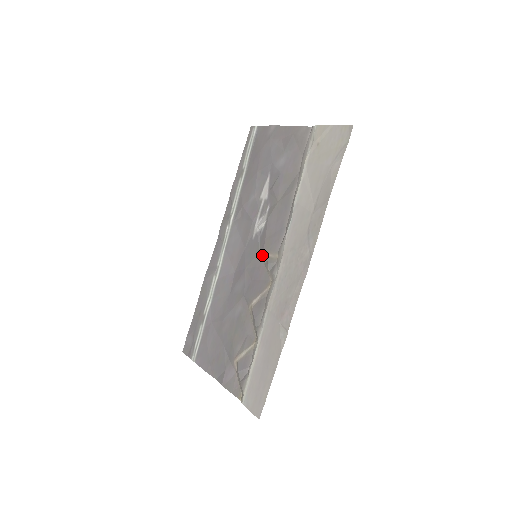
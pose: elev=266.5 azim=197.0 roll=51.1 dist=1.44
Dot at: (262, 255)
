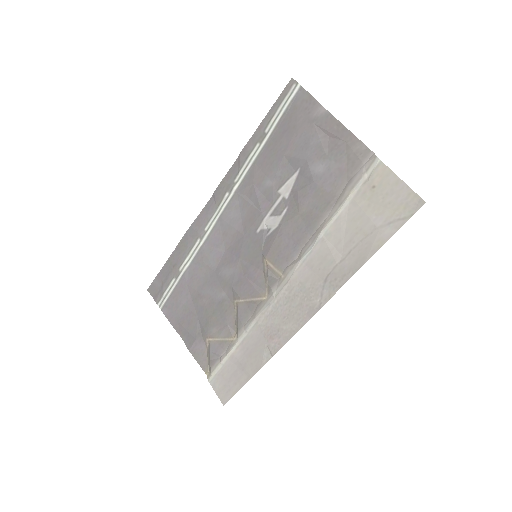
Dot at: (263, 259)
